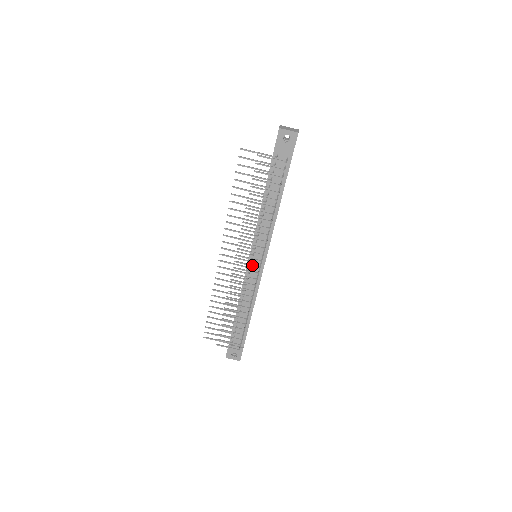
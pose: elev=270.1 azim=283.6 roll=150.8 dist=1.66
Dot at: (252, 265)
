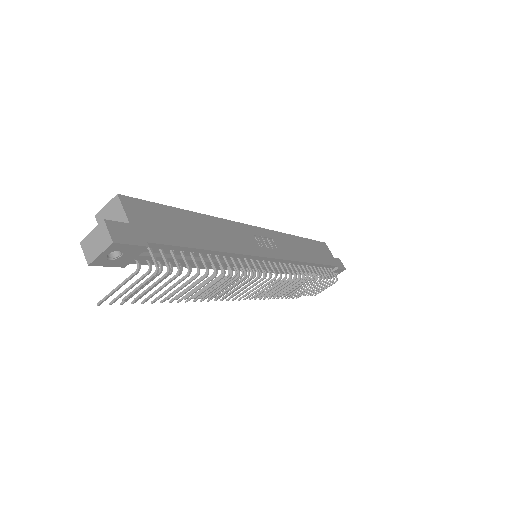
Dot at: (267, 284)
